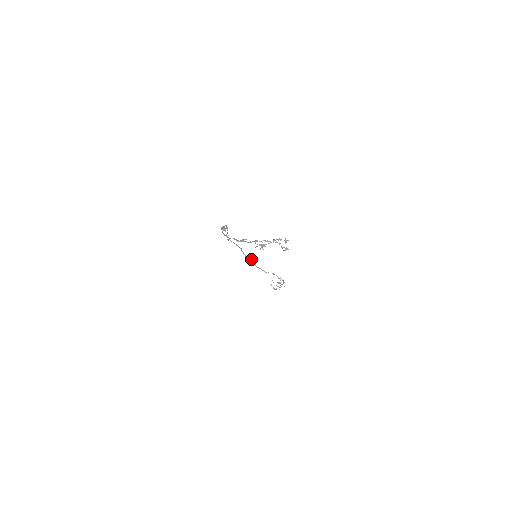
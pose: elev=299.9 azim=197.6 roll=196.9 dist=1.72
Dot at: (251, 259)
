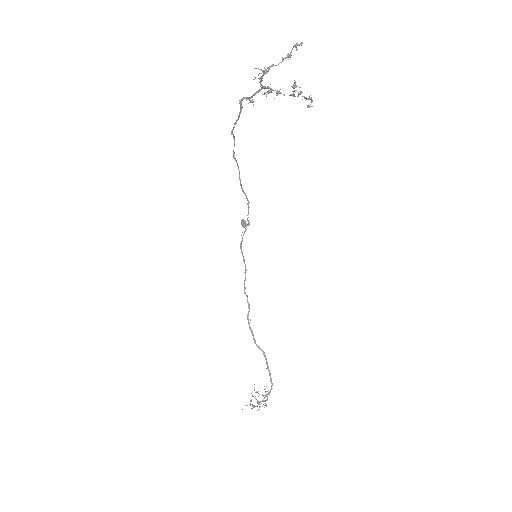
Dot at: (249, 306)
